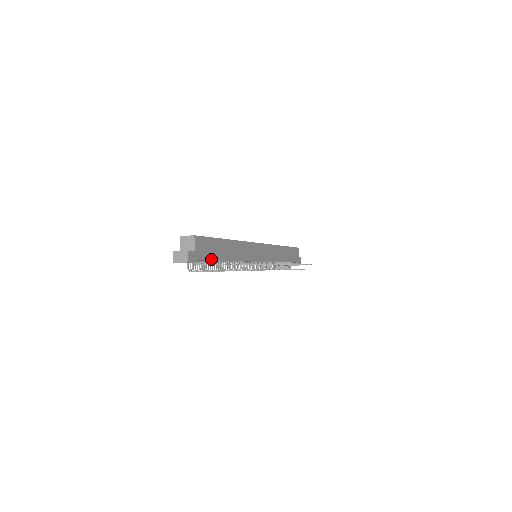
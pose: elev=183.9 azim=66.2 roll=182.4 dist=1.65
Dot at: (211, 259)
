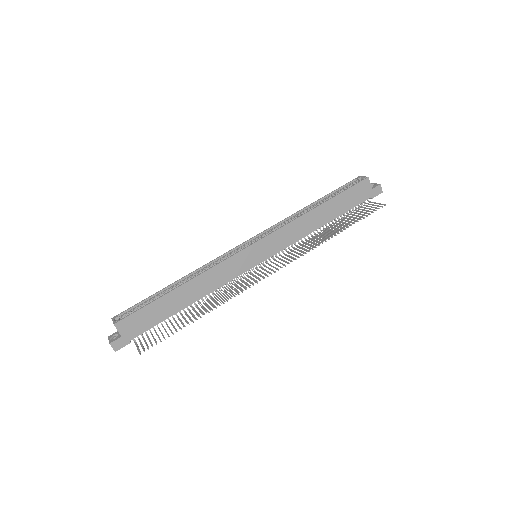
Dot at: (154, 324)
